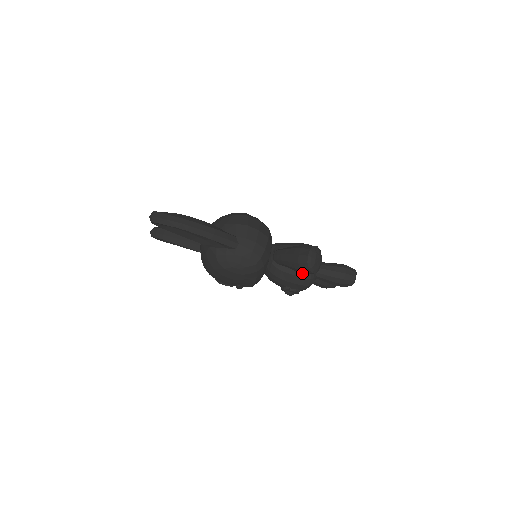
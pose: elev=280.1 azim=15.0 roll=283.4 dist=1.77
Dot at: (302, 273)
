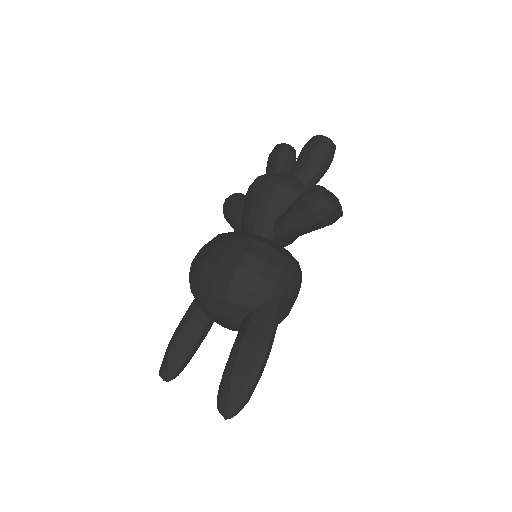
Dot at: occluded
